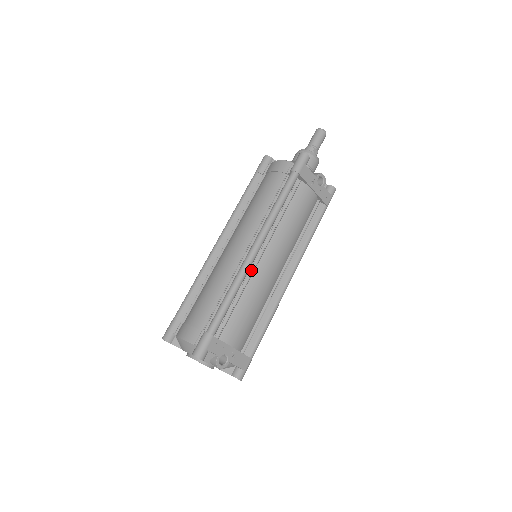
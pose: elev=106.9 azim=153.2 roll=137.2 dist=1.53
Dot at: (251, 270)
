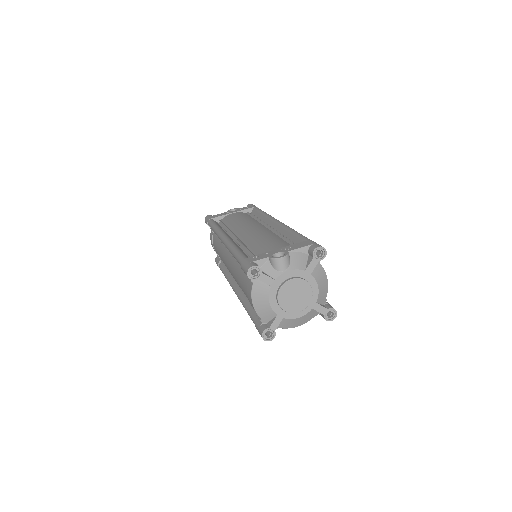
Dot at: (238, 243)
